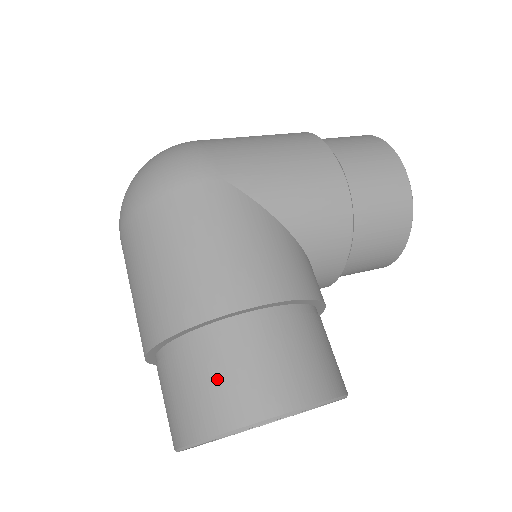
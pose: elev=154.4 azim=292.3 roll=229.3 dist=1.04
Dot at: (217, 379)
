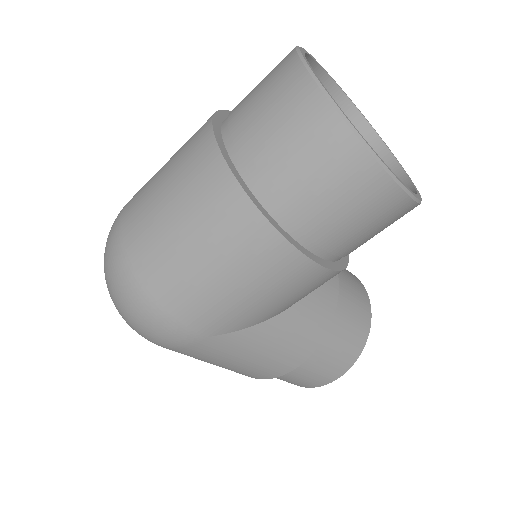
Dot at: occluded
